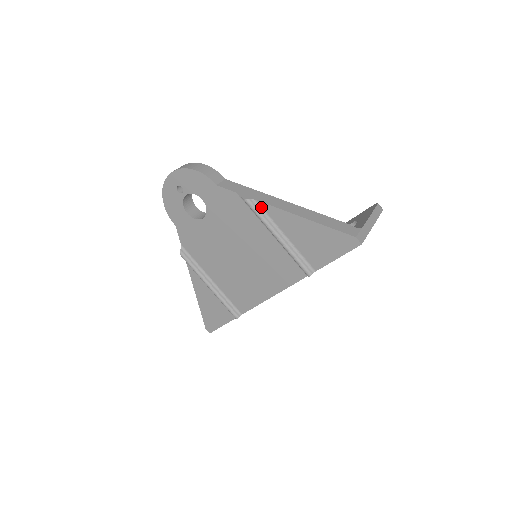
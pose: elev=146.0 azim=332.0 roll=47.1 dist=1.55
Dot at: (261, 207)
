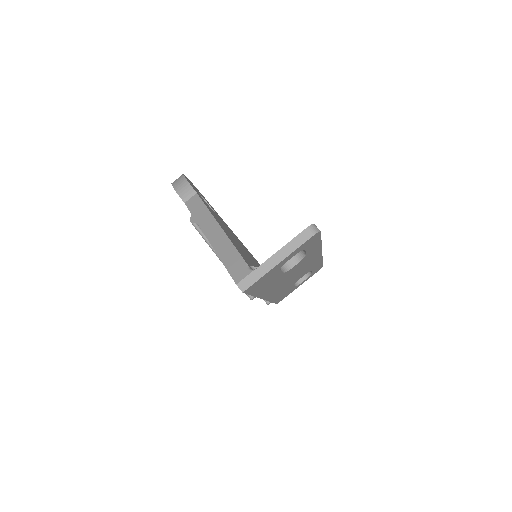
Dot at: occluded
